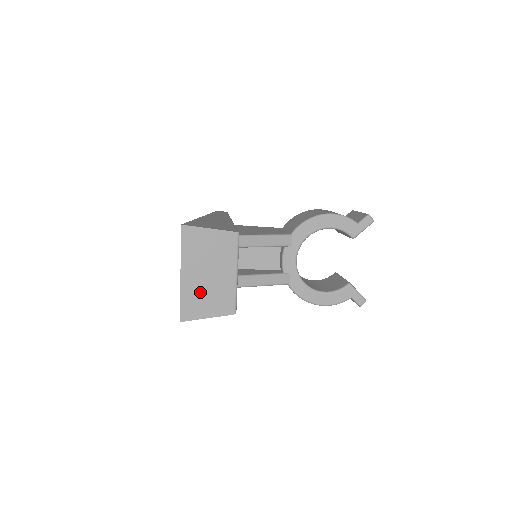
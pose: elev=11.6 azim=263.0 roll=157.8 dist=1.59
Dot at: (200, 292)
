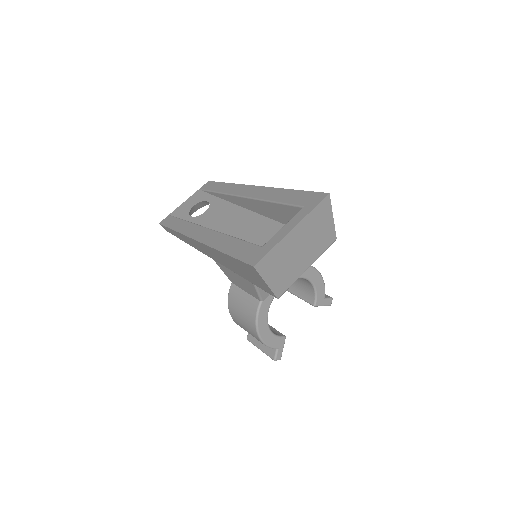
Dot at: (285, 257)
